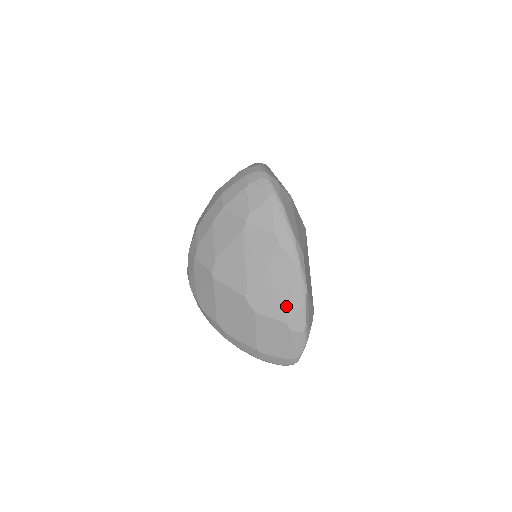
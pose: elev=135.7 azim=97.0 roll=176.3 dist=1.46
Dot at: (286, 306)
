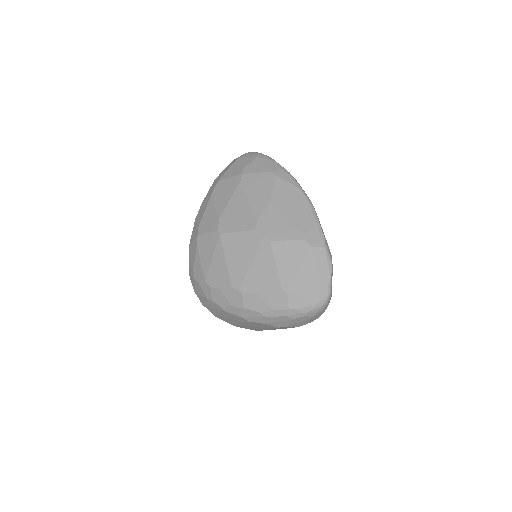
Dot at: (299, 224)
